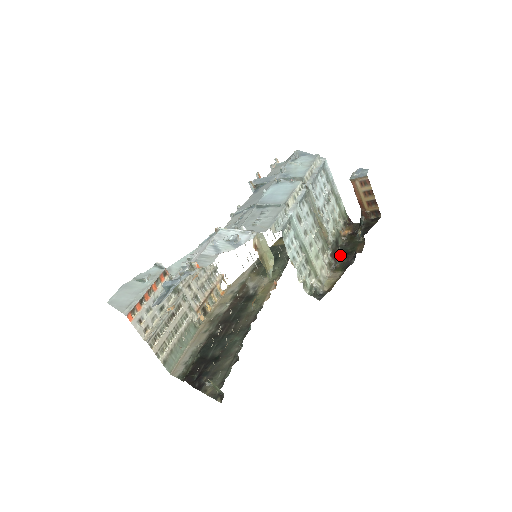
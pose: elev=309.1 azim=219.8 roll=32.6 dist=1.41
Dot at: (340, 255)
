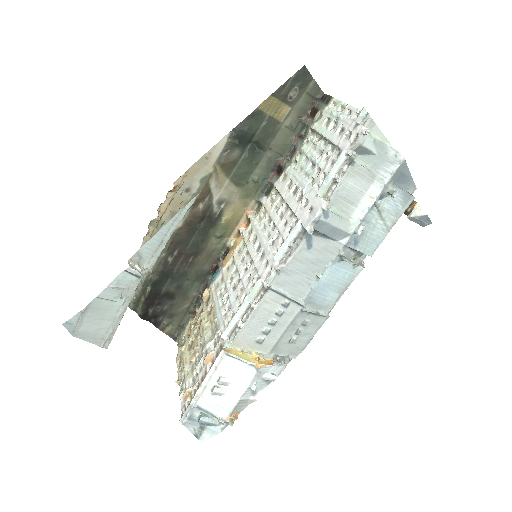
Dot at: occluded
